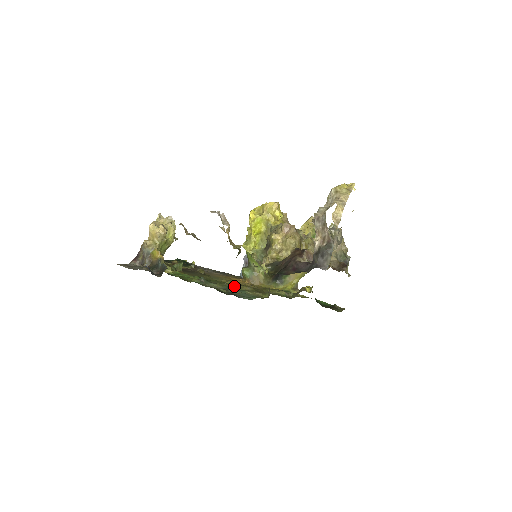
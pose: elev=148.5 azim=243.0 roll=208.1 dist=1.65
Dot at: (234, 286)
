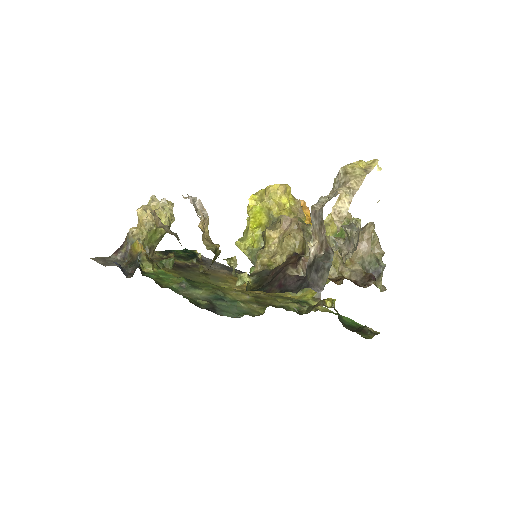
Dot at: (227, 293)
